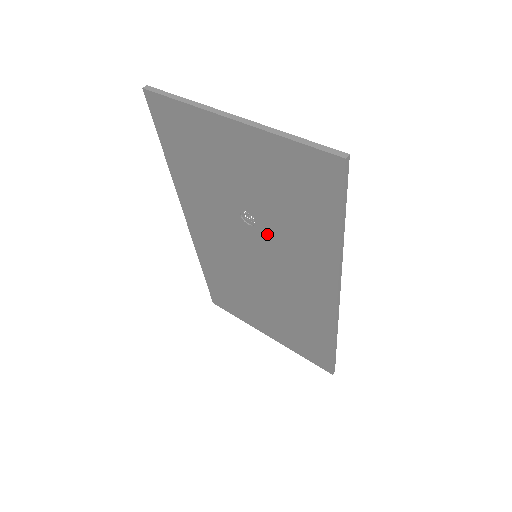
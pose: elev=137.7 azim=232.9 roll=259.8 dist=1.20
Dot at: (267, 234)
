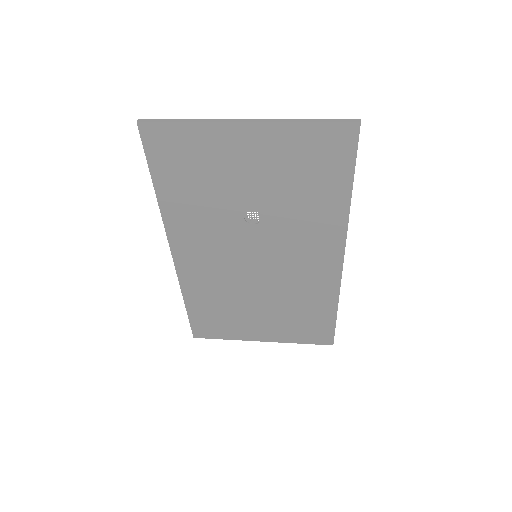
Dot at: (273, 226)
